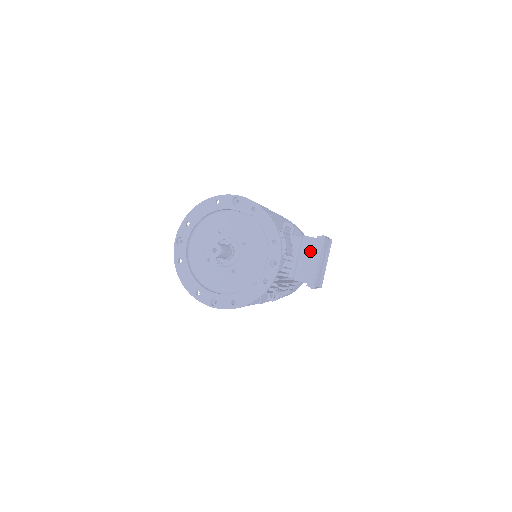
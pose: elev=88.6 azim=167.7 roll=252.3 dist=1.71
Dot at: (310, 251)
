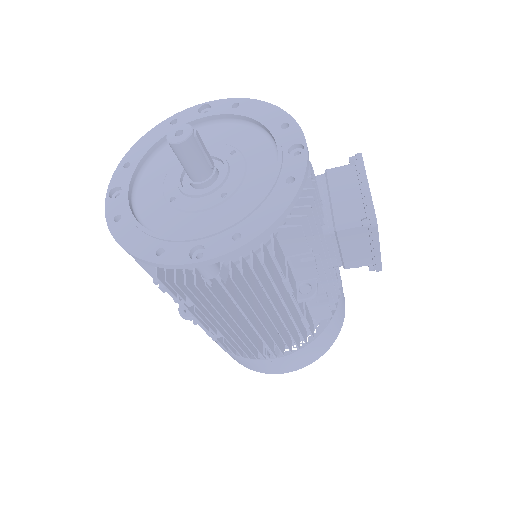
Dot at: (346, 181)
